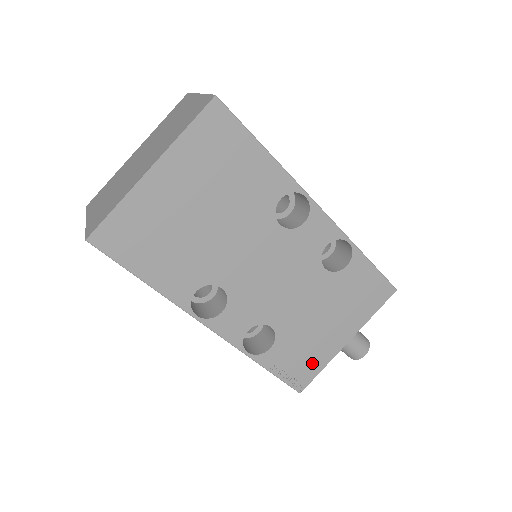
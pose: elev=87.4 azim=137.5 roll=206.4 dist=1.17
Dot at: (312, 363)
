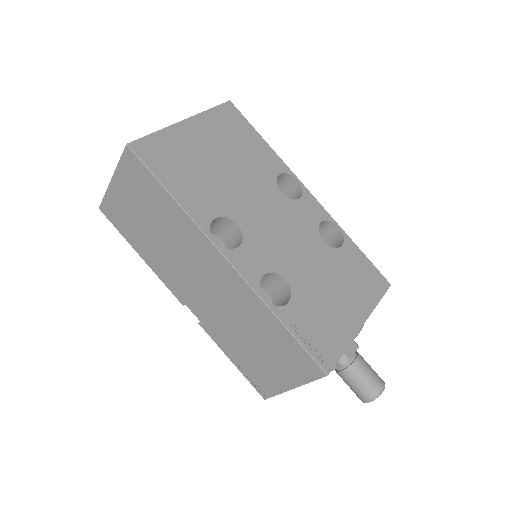
Dot at: (333, 338)
